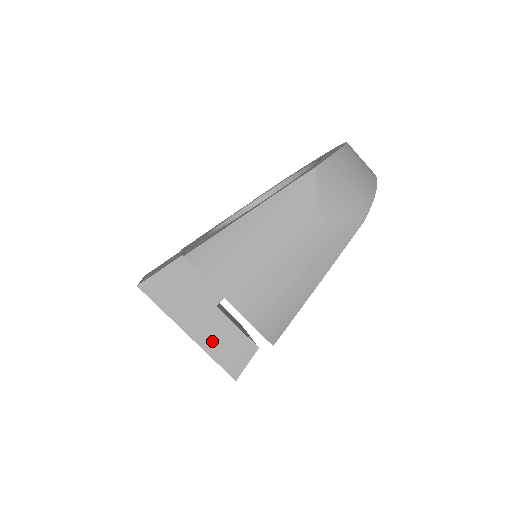
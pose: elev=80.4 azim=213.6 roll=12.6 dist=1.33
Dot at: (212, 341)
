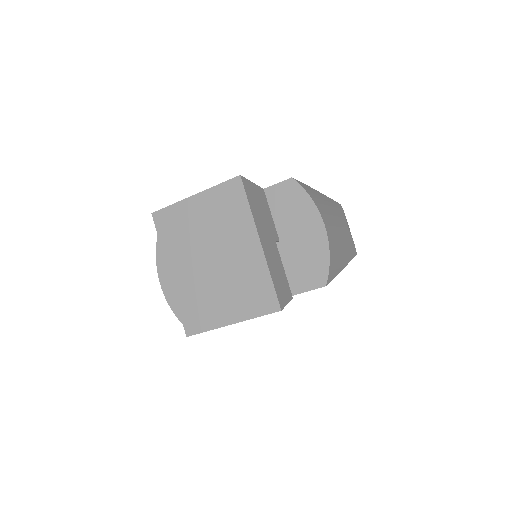
Dot at: (272, 263)
